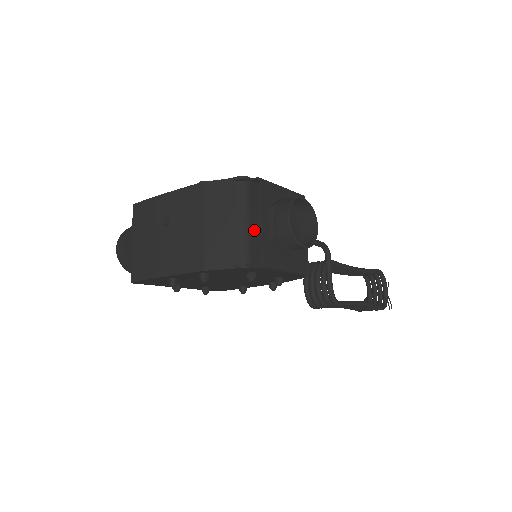
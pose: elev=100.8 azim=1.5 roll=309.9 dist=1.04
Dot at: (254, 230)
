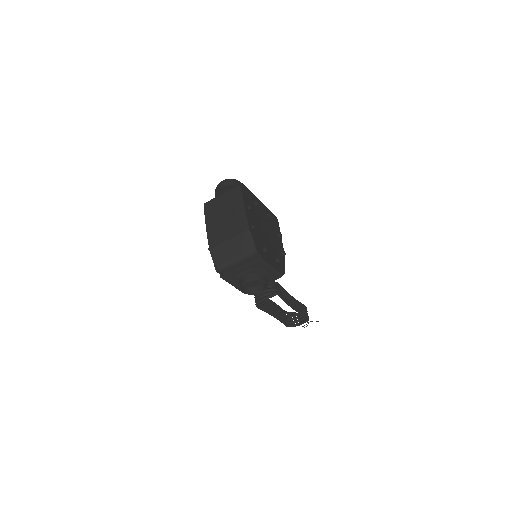
Dot at: (238, 266)
